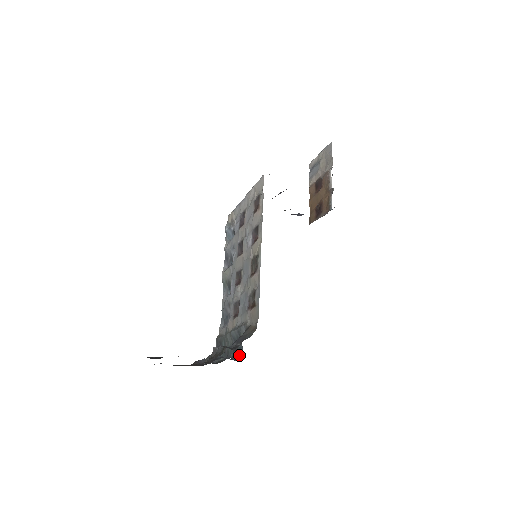
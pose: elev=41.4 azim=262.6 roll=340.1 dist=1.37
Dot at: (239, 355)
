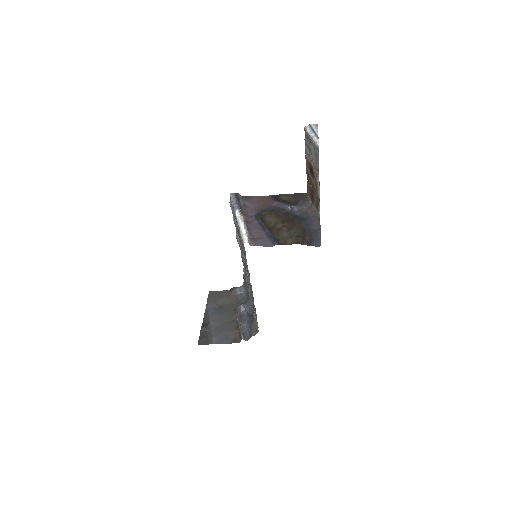
Dot at: occluded
